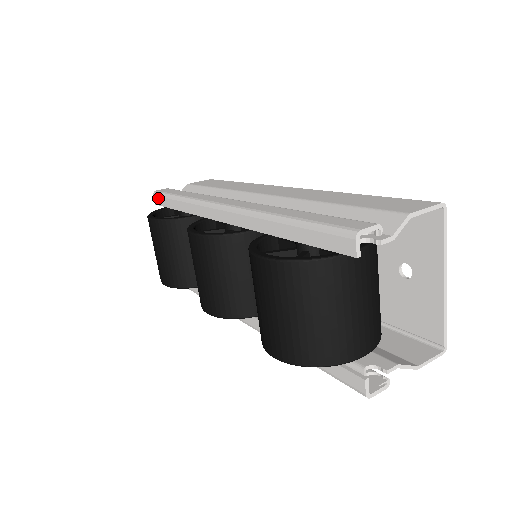
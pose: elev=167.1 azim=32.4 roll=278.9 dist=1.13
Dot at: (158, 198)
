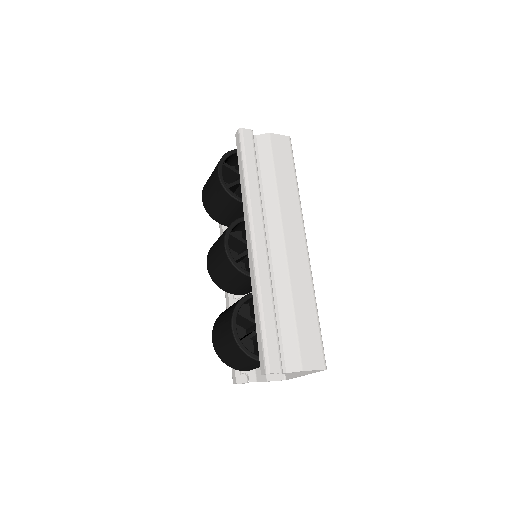
Dot at: (238, 140)
